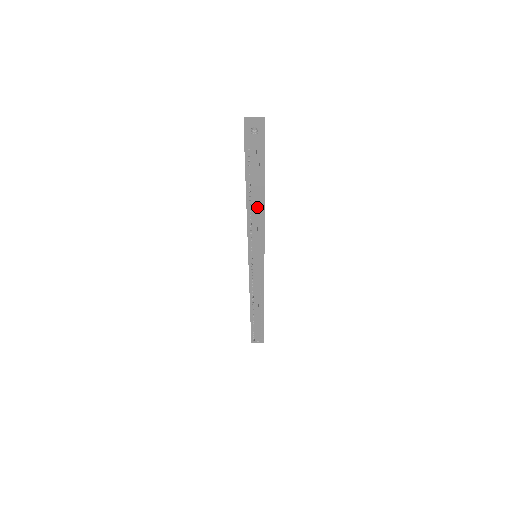
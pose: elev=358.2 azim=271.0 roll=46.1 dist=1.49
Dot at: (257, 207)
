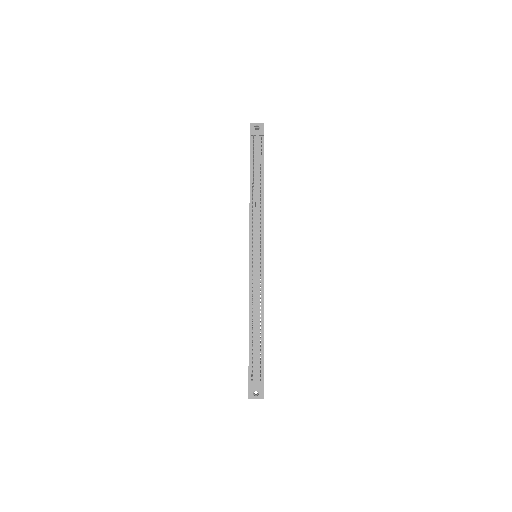
Dot at: (258, 189)
